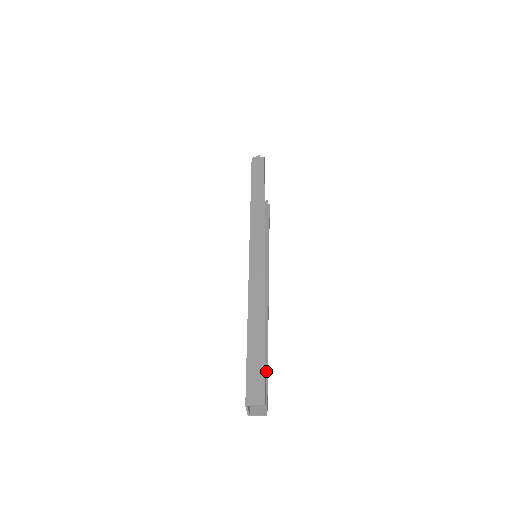
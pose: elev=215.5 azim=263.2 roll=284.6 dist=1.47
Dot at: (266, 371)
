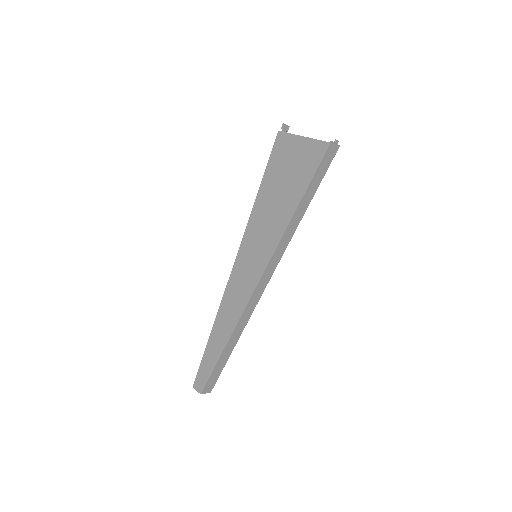
Dot at: occluded
